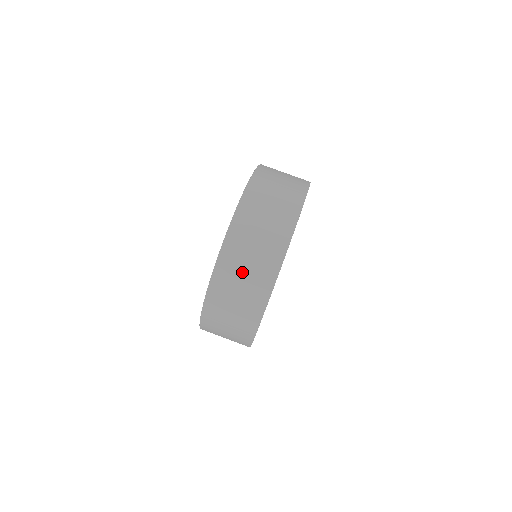
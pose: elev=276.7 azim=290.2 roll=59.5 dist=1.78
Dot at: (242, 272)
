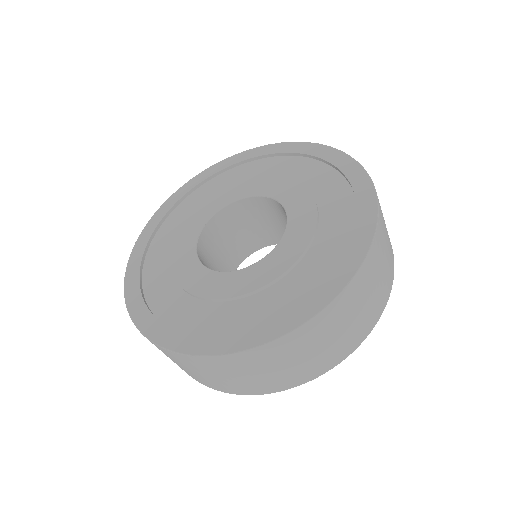
Dot at: occluded
